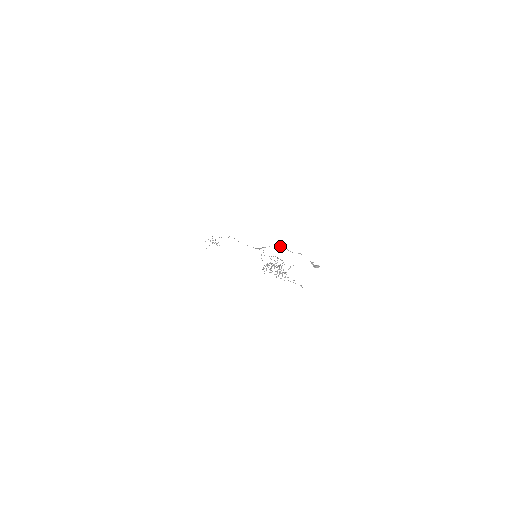
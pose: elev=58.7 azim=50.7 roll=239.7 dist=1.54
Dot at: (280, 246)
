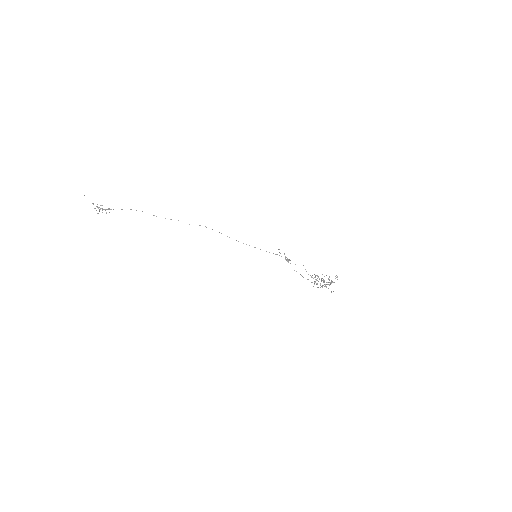
Dot at: occluded
